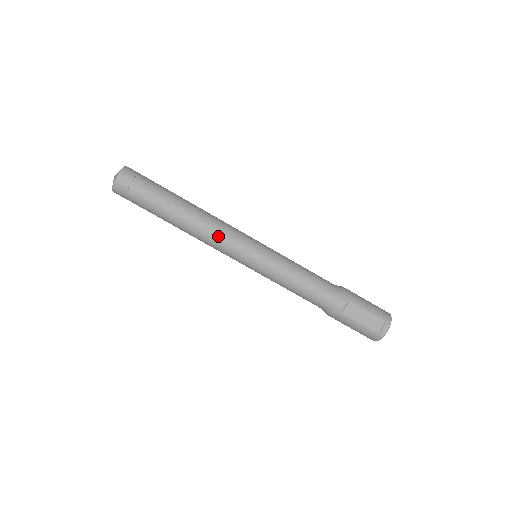
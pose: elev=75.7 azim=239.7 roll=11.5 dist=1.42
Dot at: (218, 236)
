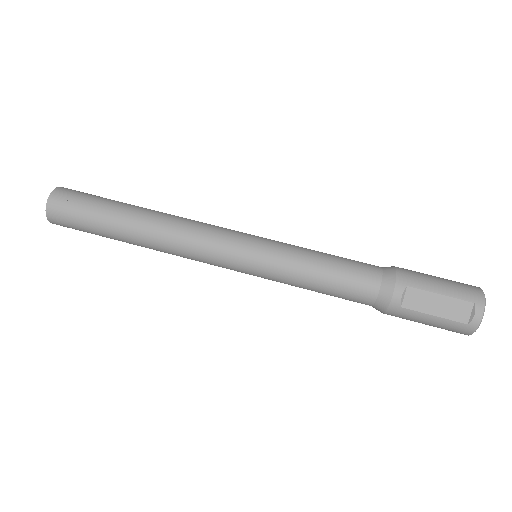
Dot at: (192, 244)
